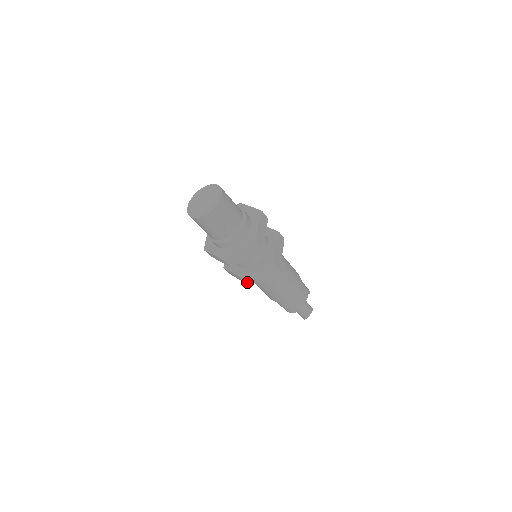
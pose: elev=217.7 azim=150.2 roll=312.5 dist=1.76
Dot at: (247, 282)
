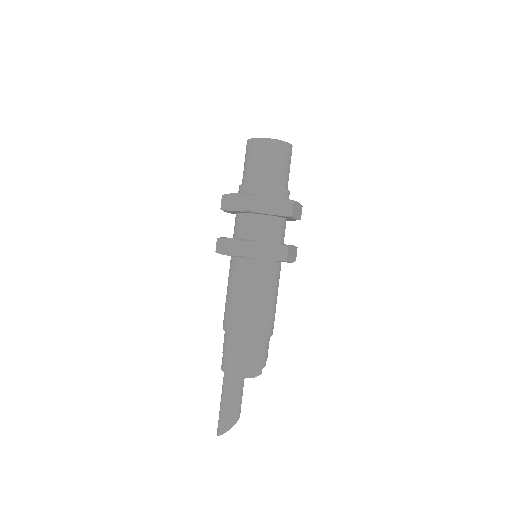
Dot at: (287, 253)
